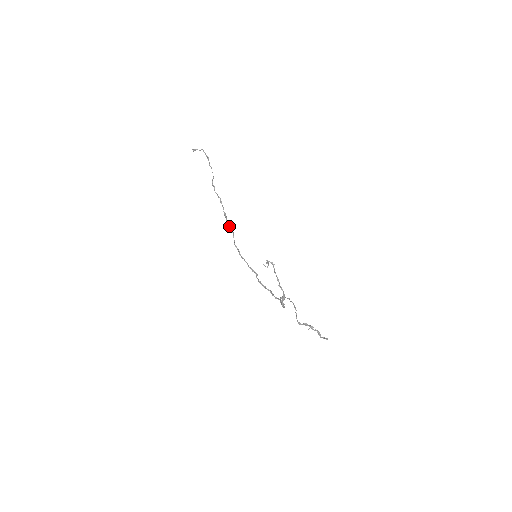
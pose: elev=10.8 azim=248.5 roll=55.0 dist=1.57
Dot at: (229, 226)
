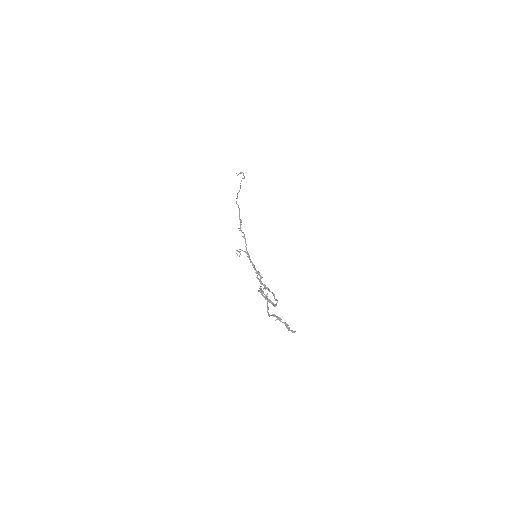
Dot at: (242, 232)
